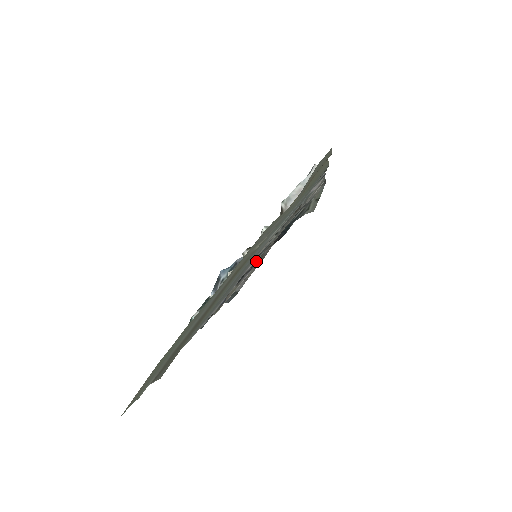
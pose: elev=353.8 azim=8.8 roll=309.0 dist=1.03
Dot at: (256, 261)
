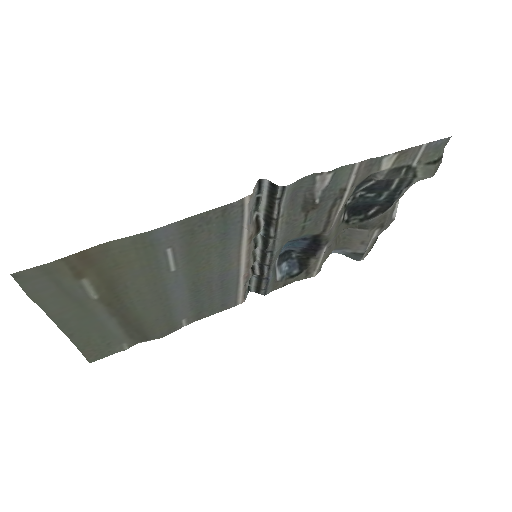
Dot at: (321, 242)
